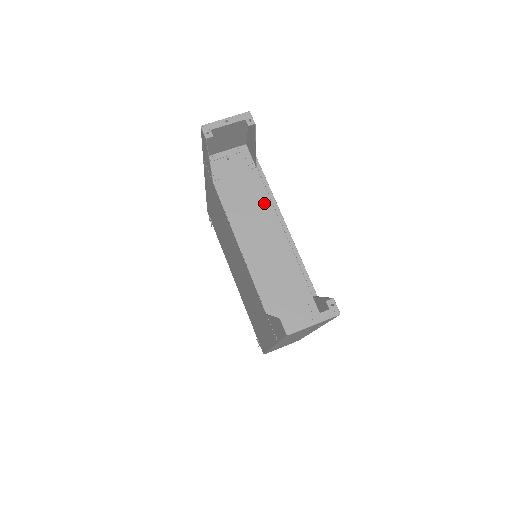
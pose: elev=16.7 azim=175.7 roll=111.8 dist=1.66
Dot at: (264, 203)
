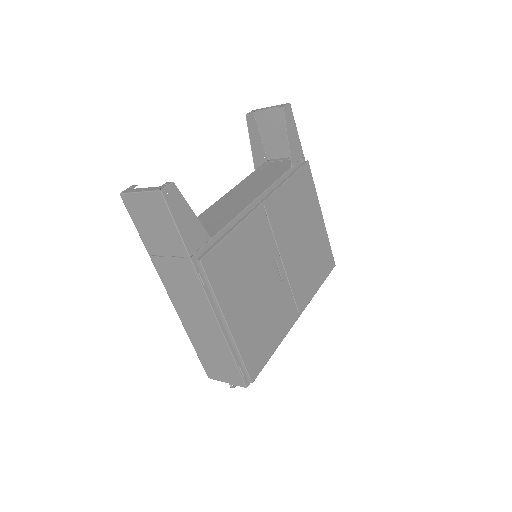
Dot at: (267, 184)
